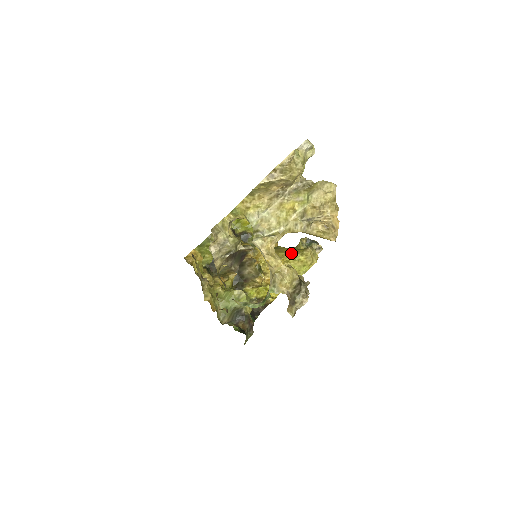
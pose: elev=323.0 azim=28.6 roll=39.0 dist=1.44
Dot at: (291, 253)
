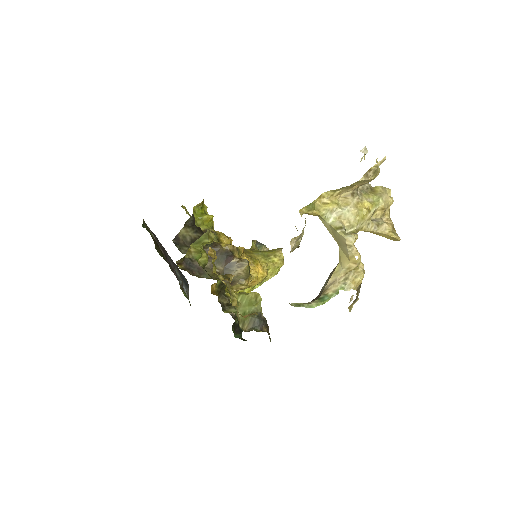
Dot at: (262, 254)
